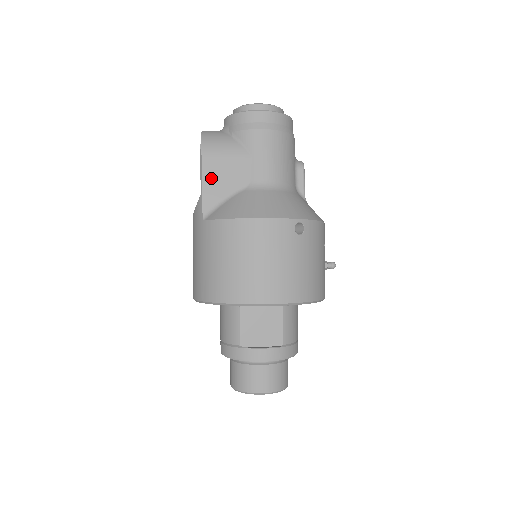
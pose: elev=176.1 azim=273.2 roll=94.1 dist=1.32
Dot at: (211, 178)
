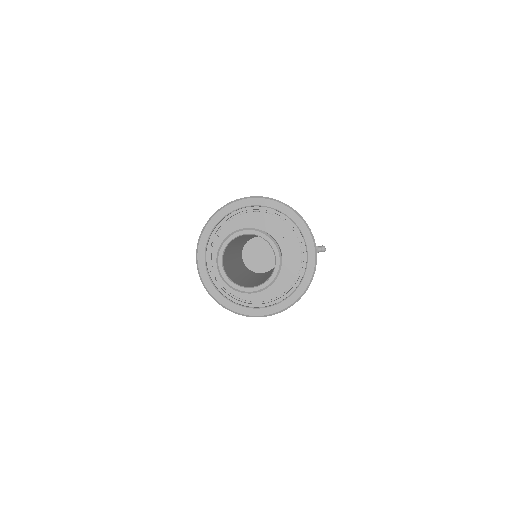
Dot at: occluded
